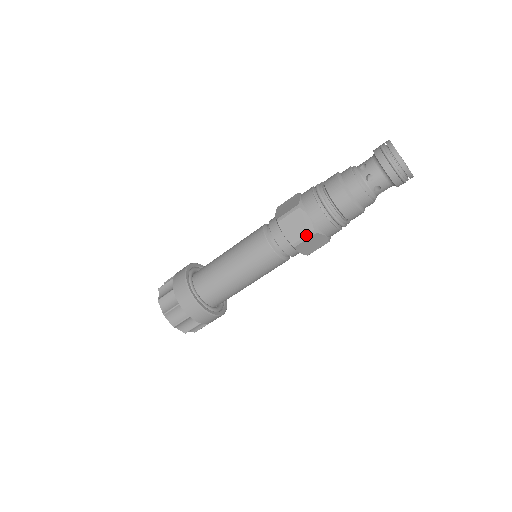
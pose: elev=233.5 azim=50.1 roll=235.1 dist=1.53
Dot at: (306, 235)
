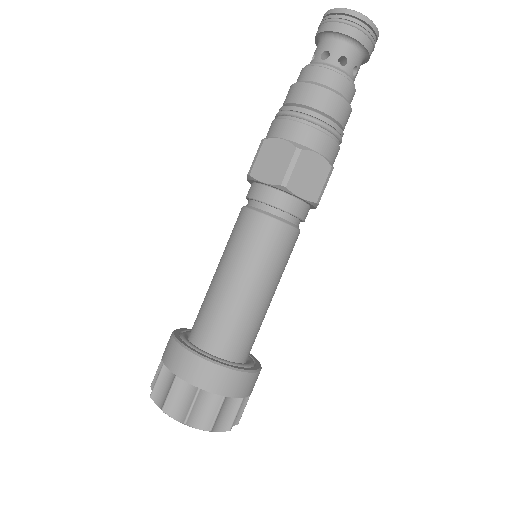
Dot at: (290, 160)
